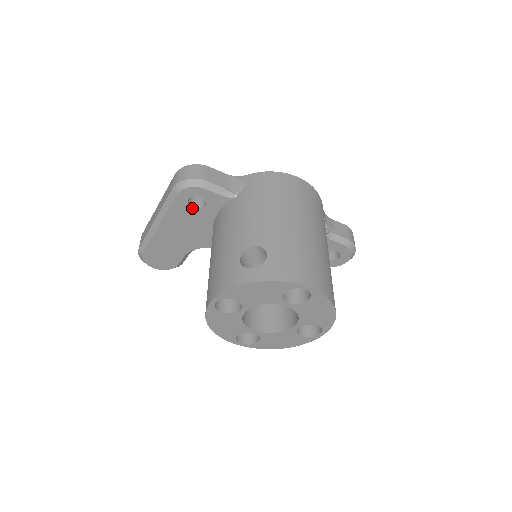
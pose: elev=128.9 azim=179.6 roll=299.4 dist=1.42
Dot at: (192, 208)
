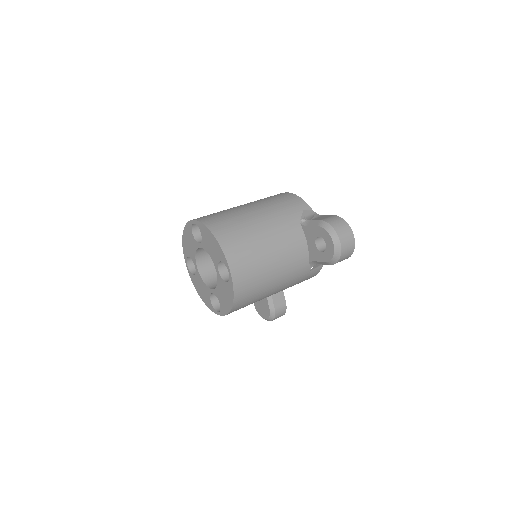
Dot at: occluded
